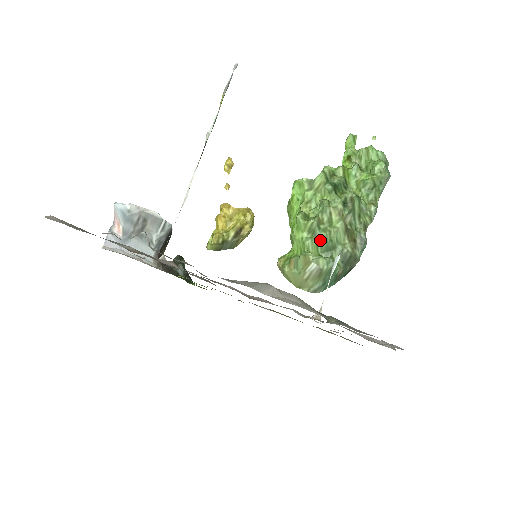
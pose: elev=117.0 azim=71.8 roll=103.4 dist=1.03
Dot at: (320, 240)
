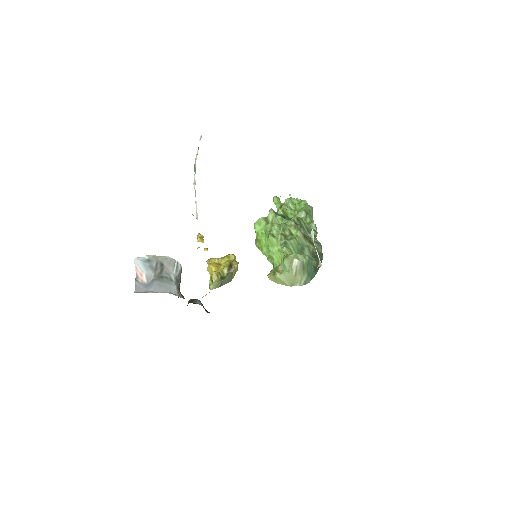
Dot at: (291, 246)
